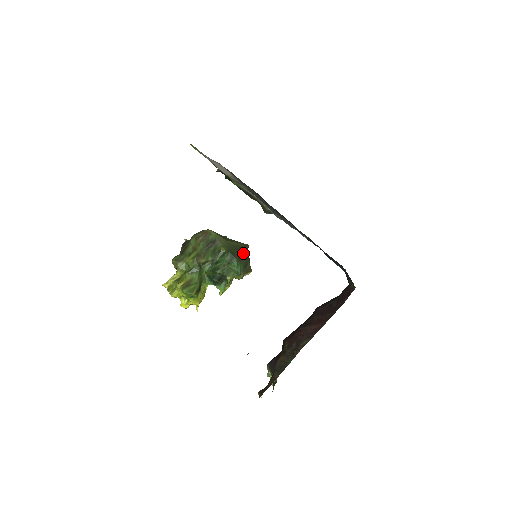
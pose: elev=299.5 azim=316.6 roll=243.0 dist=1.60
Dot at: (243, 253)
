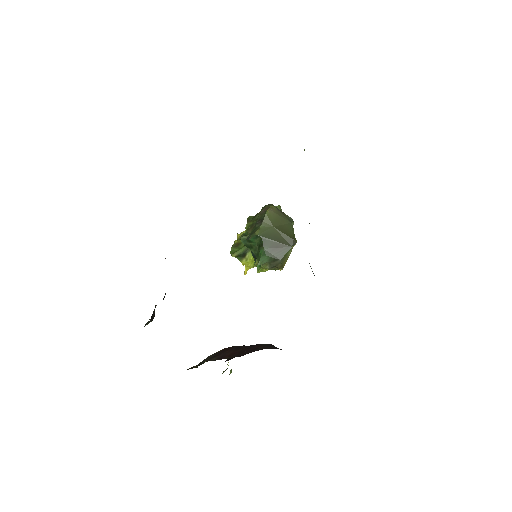
Dot at: (280, 247)
